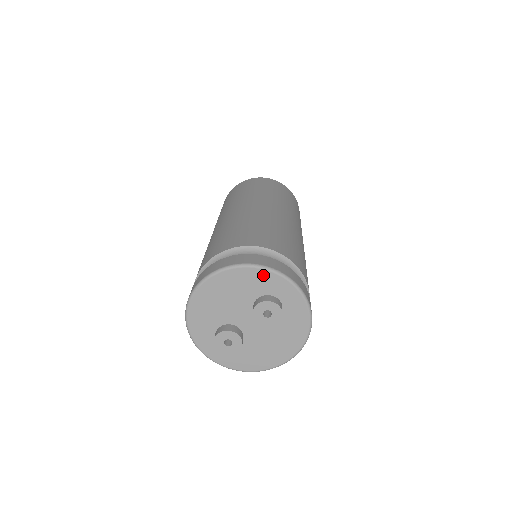
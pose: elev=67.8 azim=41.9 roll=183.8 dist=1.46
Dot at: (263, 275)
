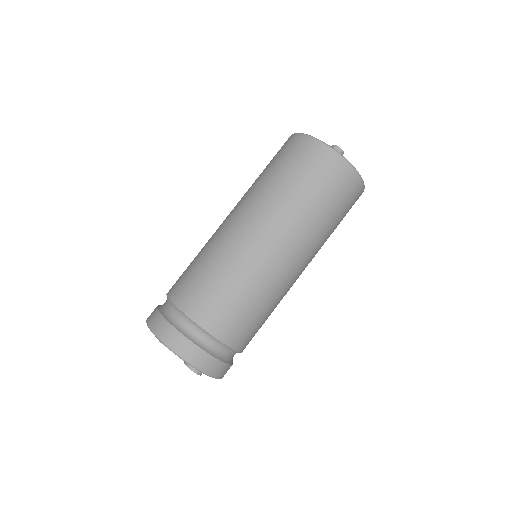
Dot at: occluded
